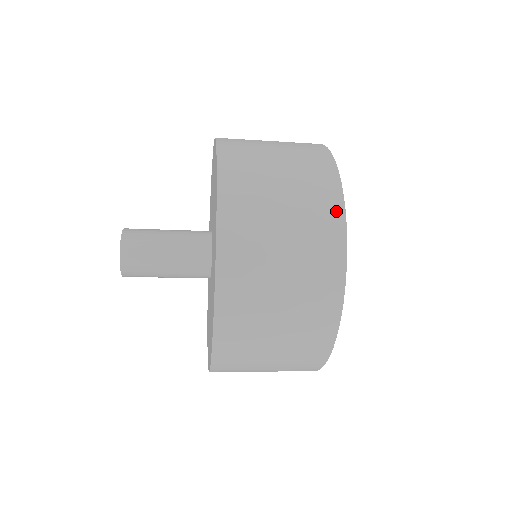
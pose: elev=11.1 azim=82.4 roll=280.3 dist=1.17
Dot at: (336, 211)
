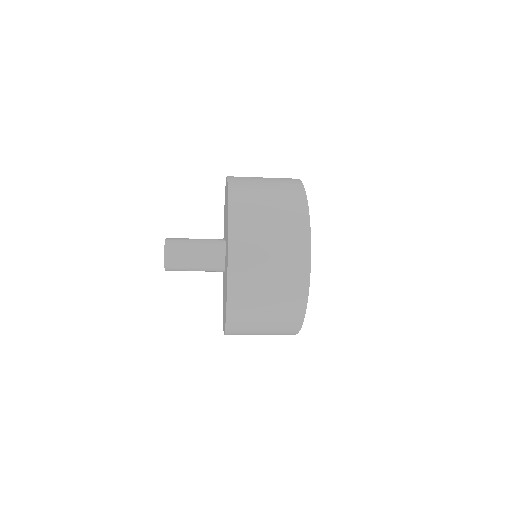
Dot at: (303, 290)
